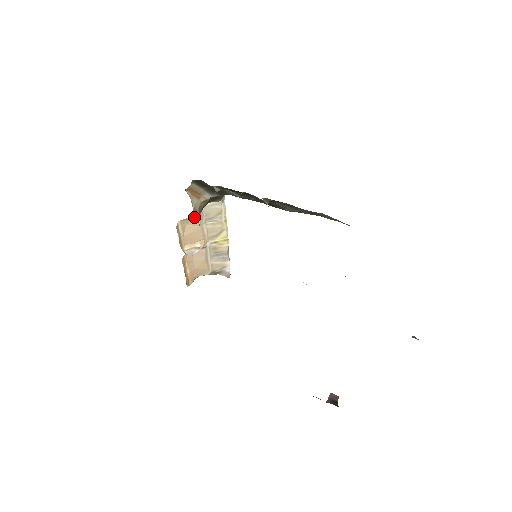
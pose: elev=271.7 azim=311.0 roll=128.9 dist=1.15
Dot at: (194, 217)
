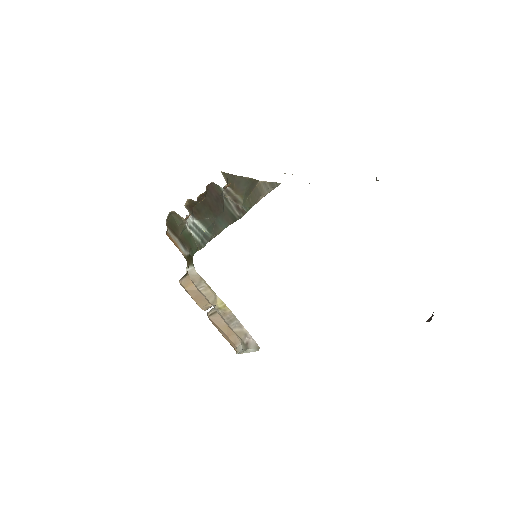
Dot at: (187, 279)
